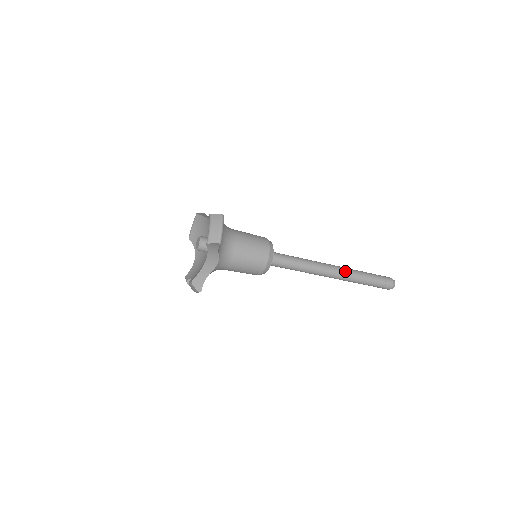
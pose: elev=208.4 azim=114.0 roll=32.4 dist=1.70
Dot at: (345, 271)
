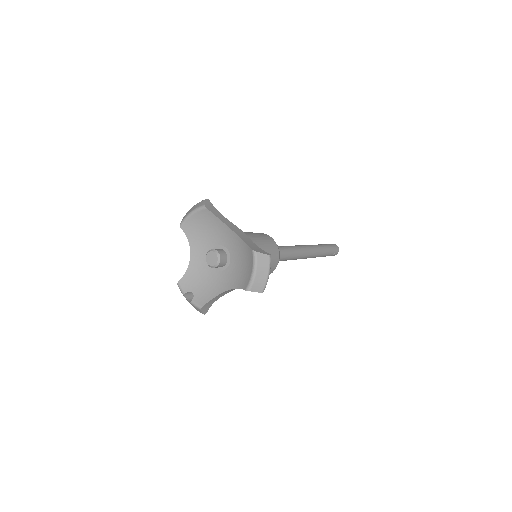
Dot at: (315, 252)
